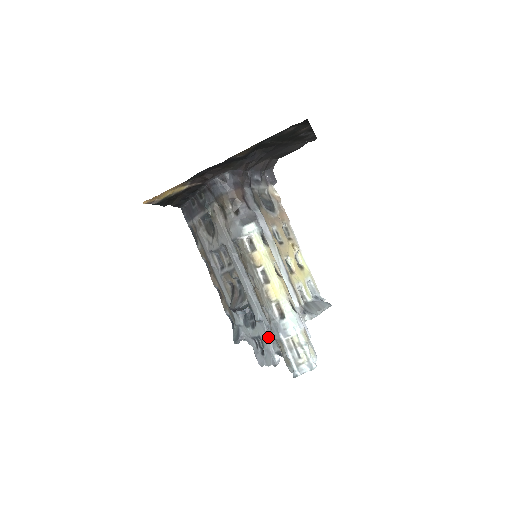
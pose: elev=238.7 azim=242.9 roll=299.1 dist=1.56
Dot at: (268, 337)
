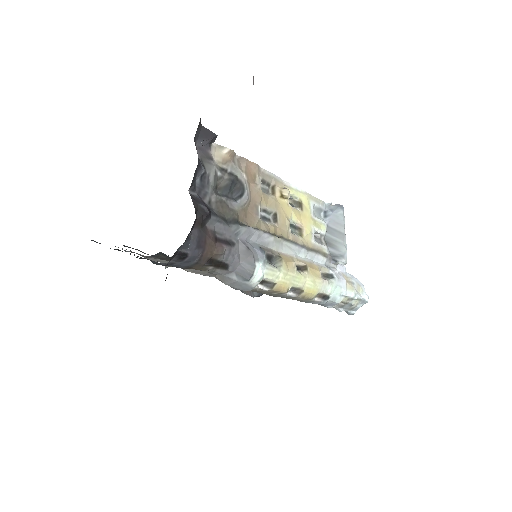
Dot at: occluded
